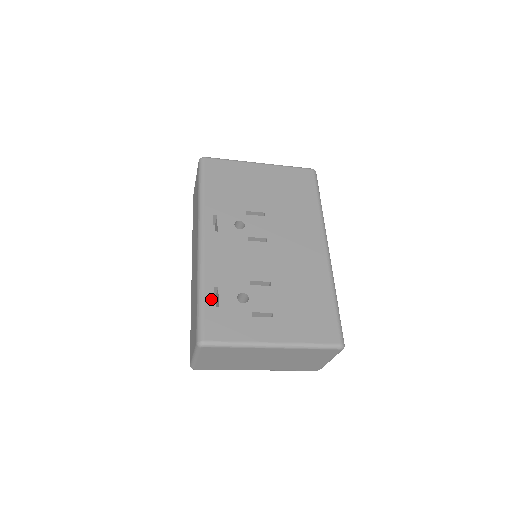
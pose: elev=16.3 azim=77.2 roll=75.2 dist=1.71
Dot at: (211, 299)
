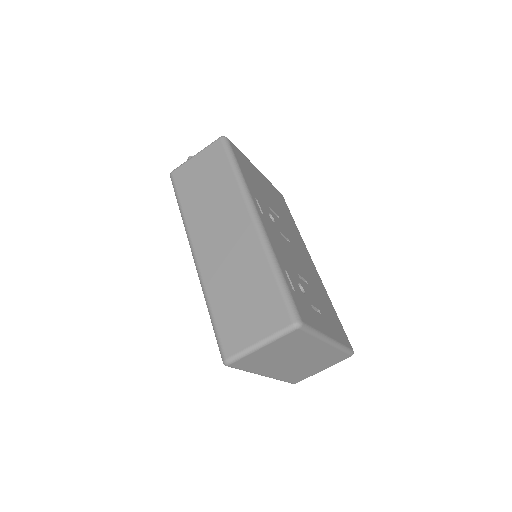
Dot at: (288, 281)
